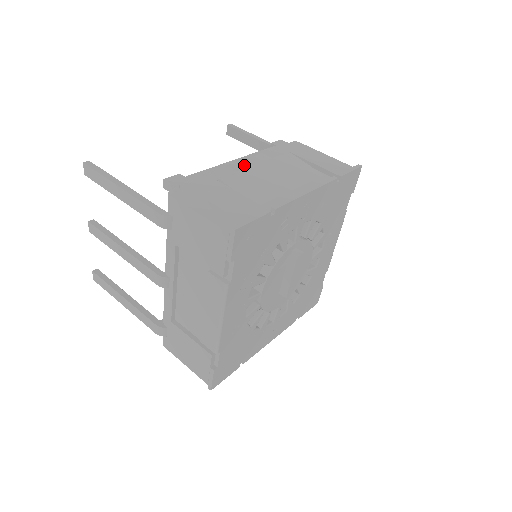
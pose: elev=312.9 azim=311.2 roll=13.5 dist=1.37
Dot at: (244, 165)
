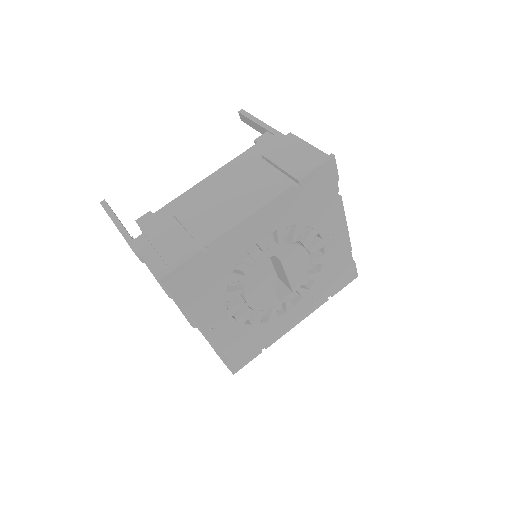
Dot at: (207, 186)
